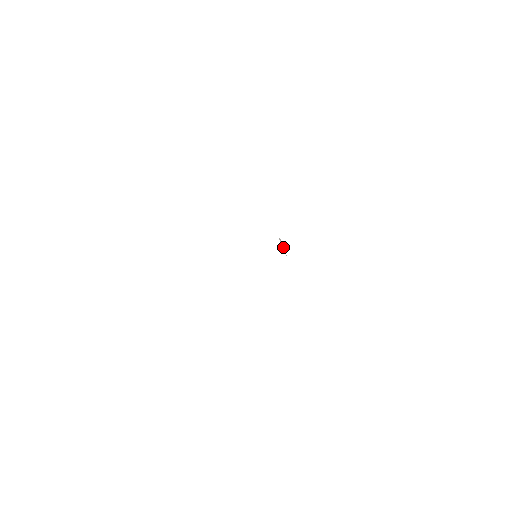
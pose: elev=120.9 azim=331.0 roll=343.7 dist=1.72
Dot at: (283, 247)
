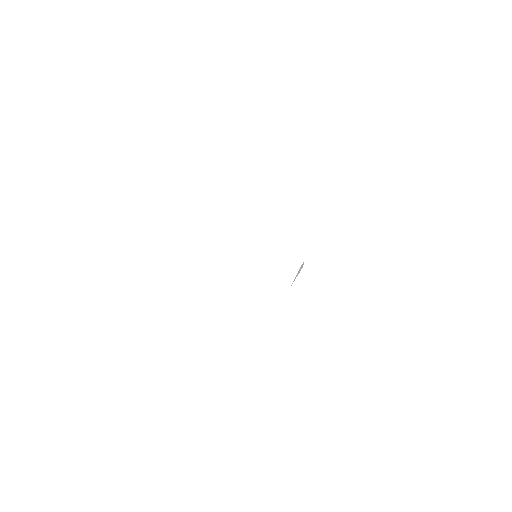
Dot at: (297, 275)
